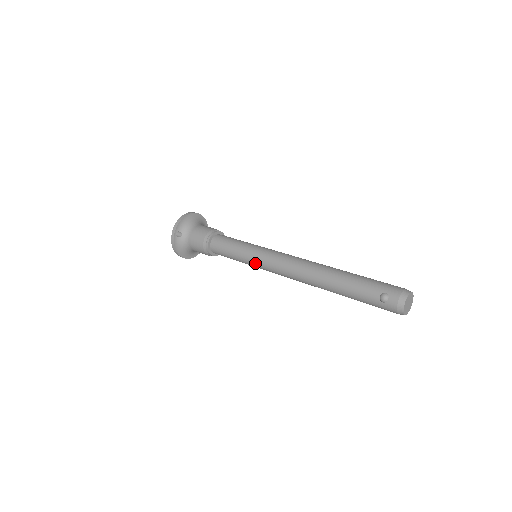
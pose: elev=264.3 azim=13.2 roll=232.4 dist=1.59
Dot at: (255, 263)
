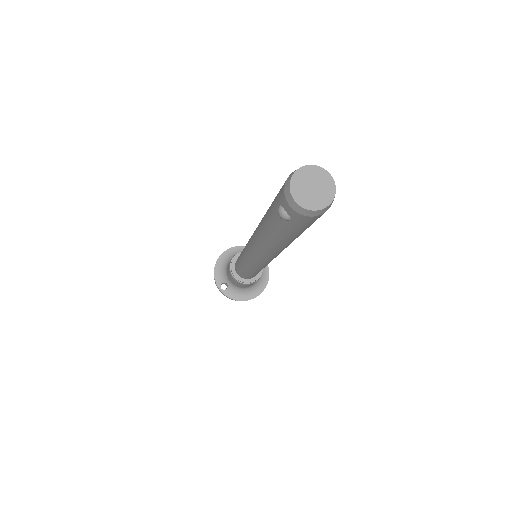
Dot at: (253, 268)
